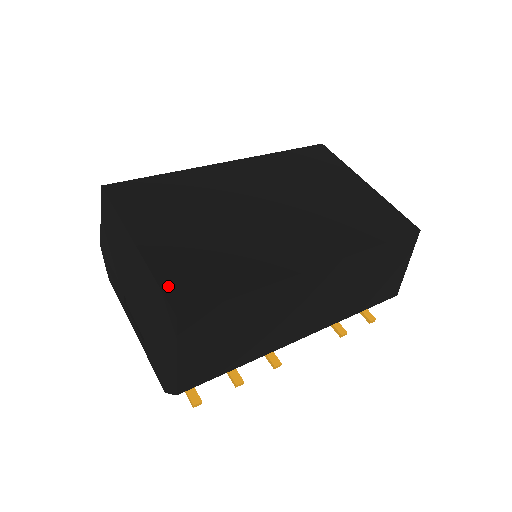
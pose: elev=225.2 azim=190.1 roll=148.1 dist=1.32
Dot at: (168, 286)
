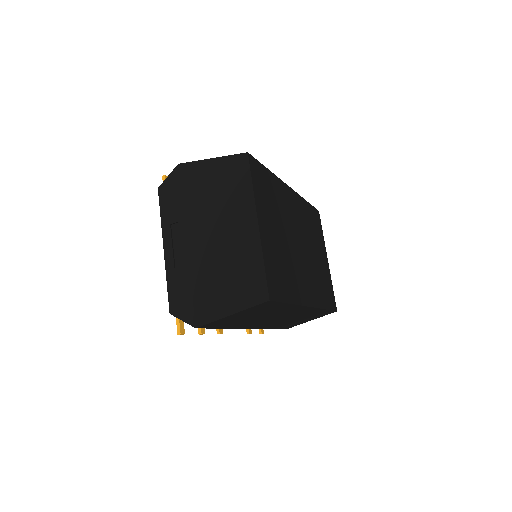
Dot at: (268, 272)
